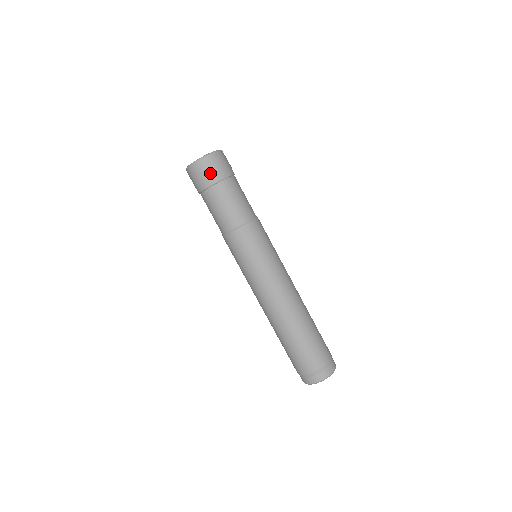
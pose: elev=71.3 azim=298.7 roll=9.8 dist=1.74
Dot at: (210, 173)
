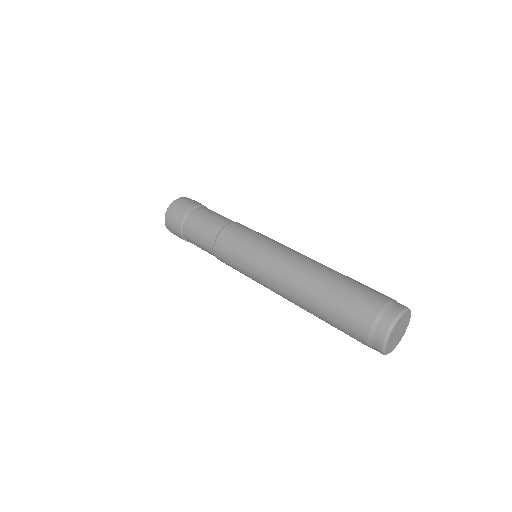
Dot at: (175, 220)
